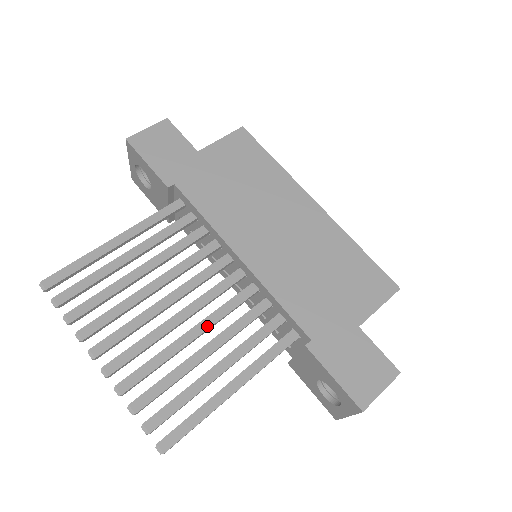
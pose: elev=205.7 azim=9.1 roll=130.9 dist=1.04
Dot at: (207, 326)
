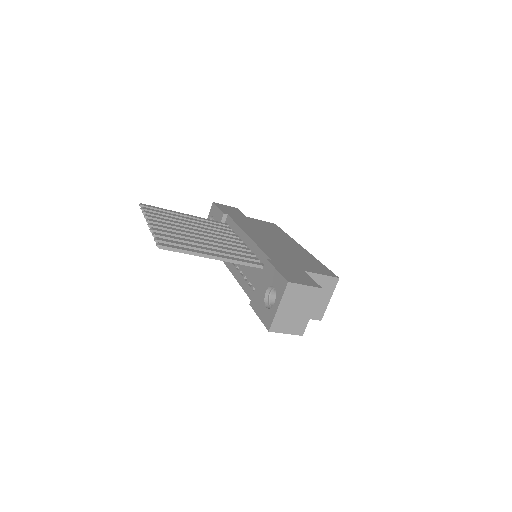
Dot at: (213, 242)
